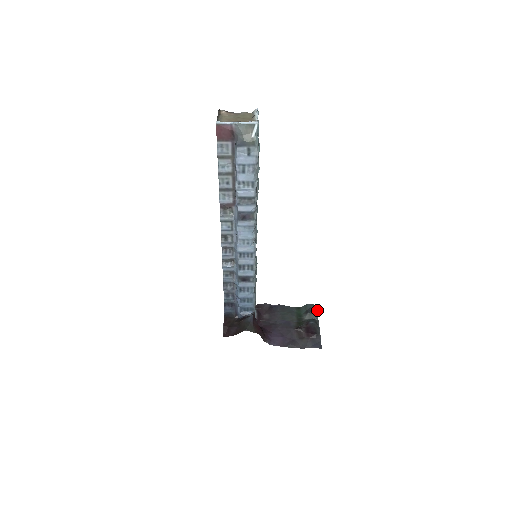
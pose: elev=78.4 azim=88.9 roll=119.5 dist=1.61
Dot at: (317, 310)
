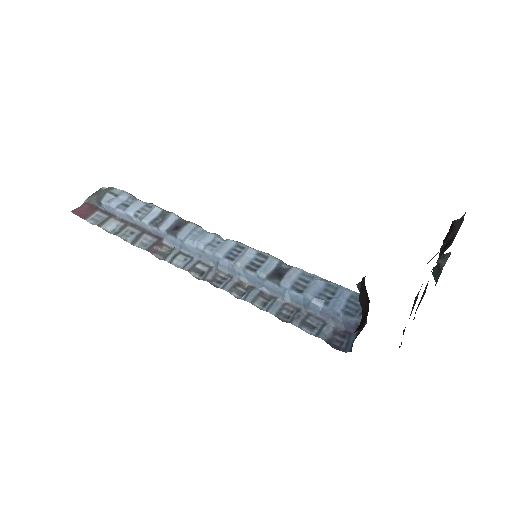
Dot at: occluded
